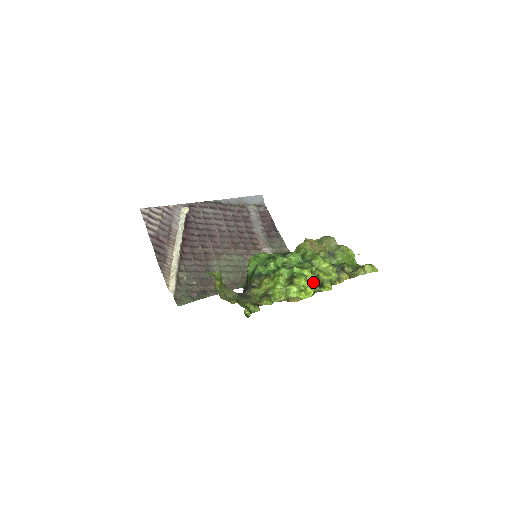
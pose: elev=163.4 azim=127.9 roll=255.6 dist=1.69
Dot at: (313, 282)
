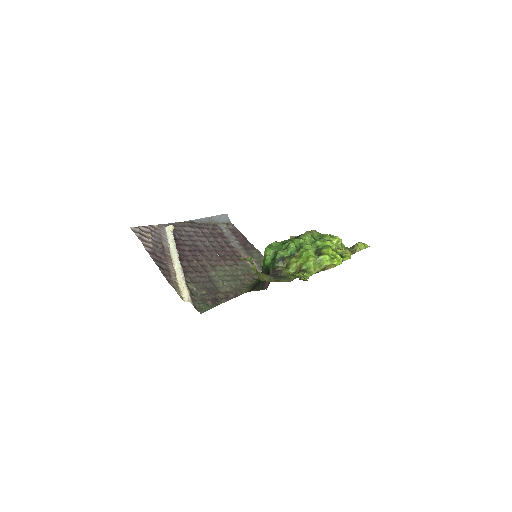
Dot at: occluded
